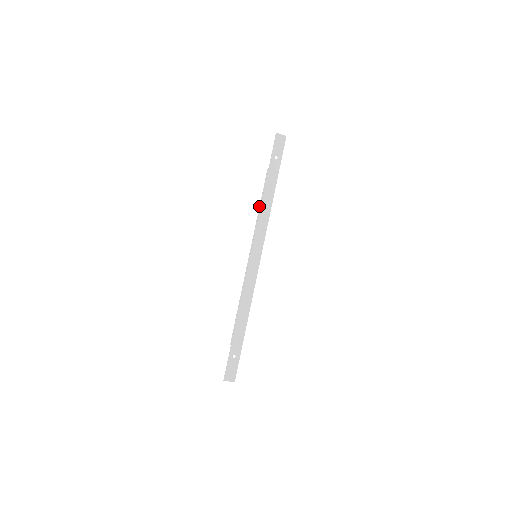
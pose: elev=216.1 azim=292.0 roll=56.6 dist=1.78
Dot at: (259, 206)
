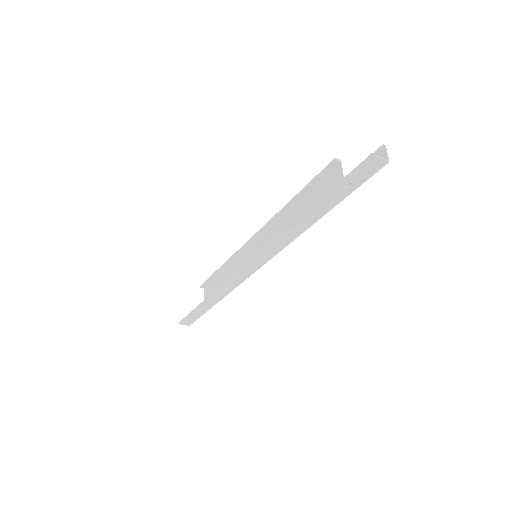
Dot at: (293, 197)
